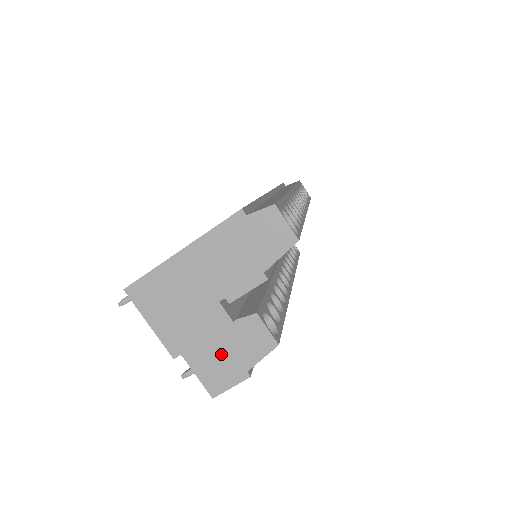
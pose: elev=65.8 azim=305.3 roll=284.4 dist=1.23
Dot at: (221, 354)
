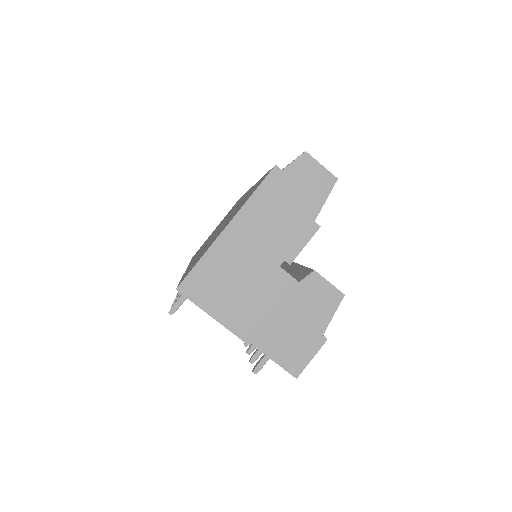
Dot at: (292, 327)
